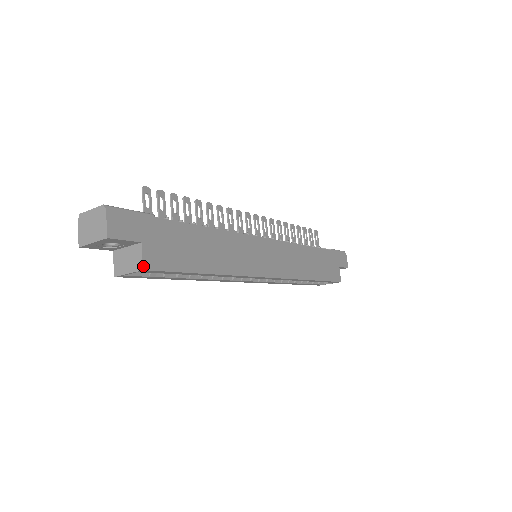
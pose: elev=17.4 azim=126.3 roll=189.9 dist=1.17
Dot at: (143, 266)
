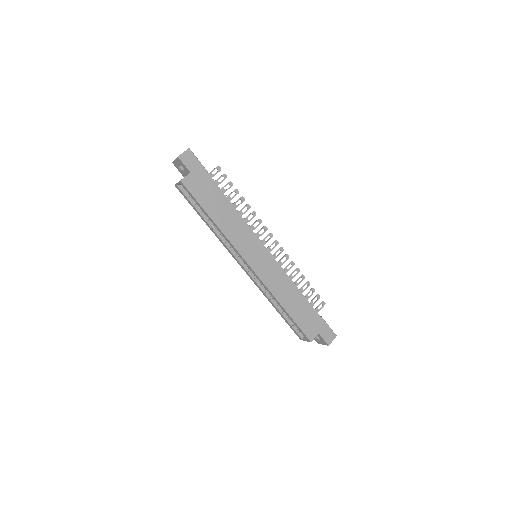
Dot at: (182, 180)
